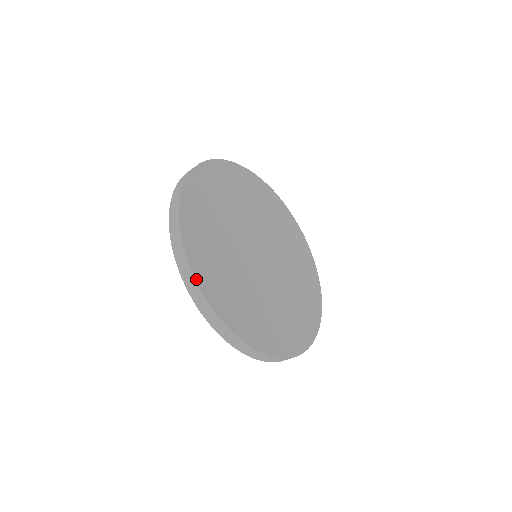
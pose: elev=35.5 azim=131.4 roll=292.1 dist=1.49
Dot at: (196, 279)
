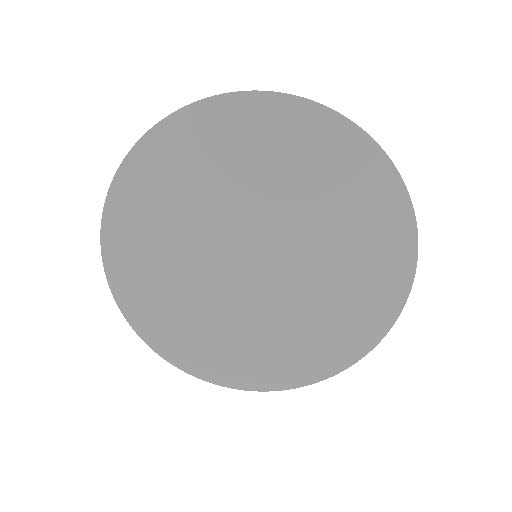
Dot at: (127, 320)
